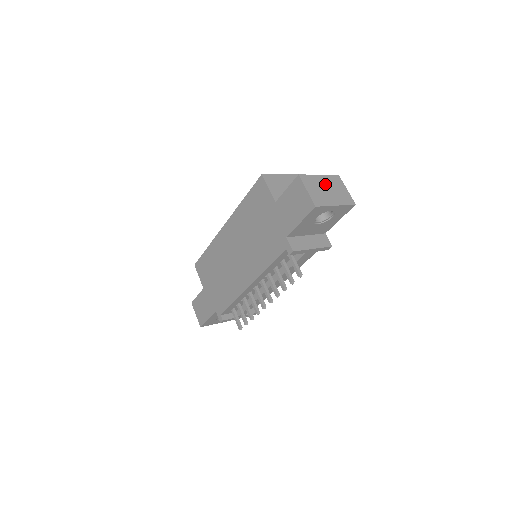
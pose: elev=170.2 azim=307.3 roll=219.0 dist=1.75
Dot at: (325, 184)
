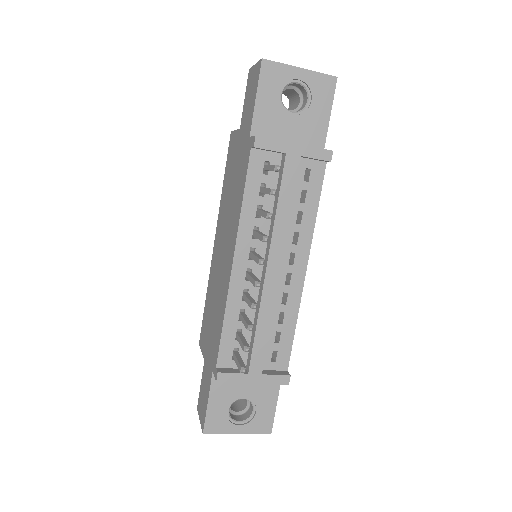
Dot at: occluded
